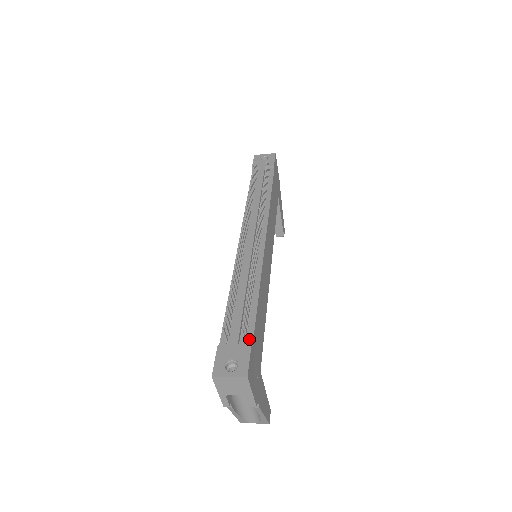
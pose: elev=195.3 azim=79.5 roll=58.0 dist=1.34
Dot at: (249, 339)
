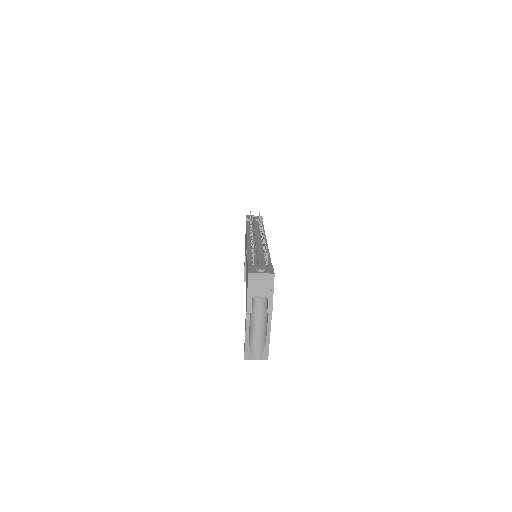
Dot at: occluded
